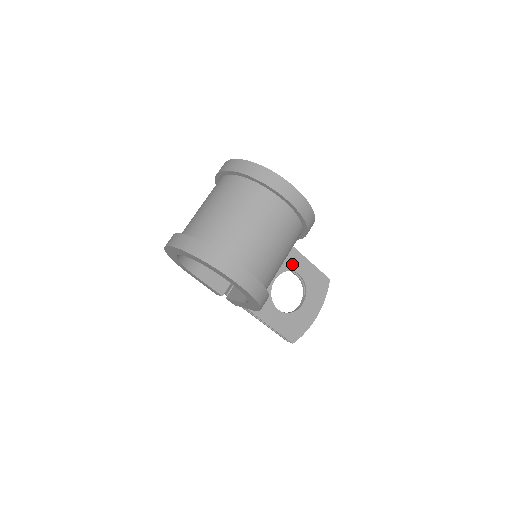
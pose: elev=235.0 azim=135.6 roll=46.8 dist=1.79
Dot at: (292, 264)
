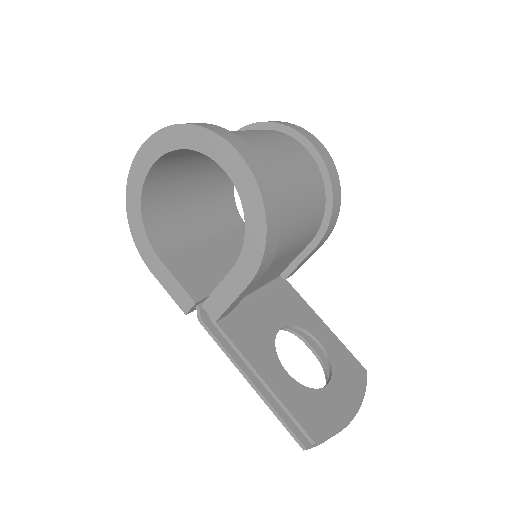
Dot at: (307, 323)
